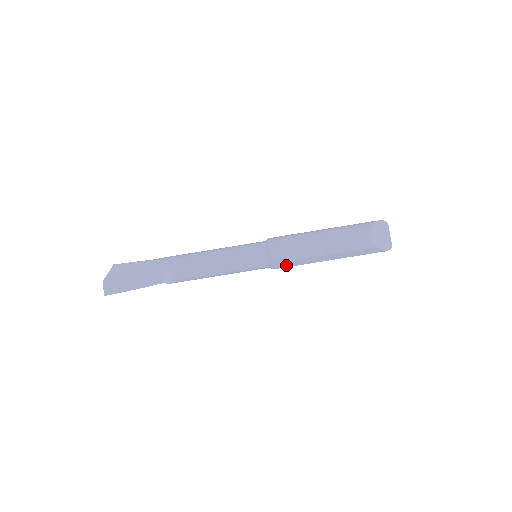
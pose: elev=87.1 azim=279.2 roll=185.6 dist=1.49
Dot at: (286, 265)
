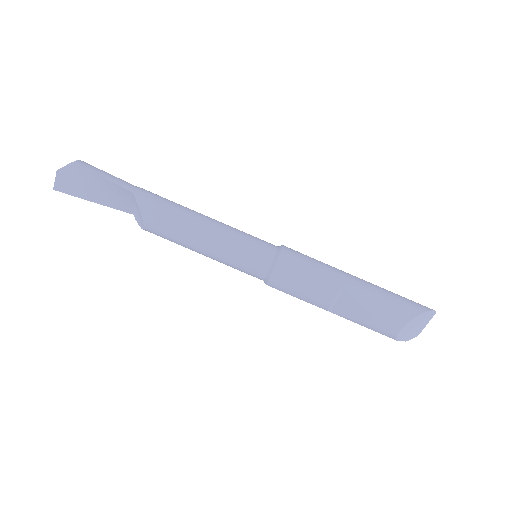
Dot at: occluded
